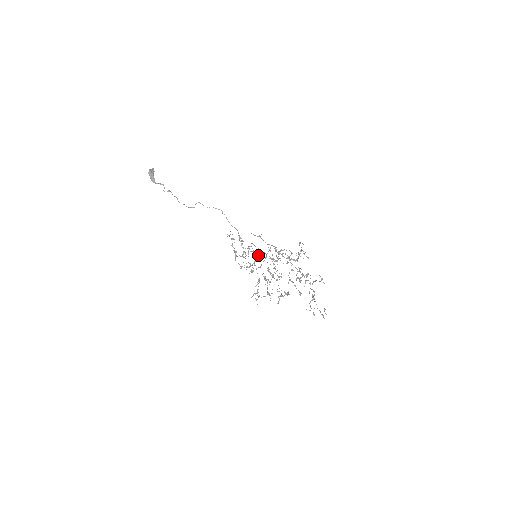
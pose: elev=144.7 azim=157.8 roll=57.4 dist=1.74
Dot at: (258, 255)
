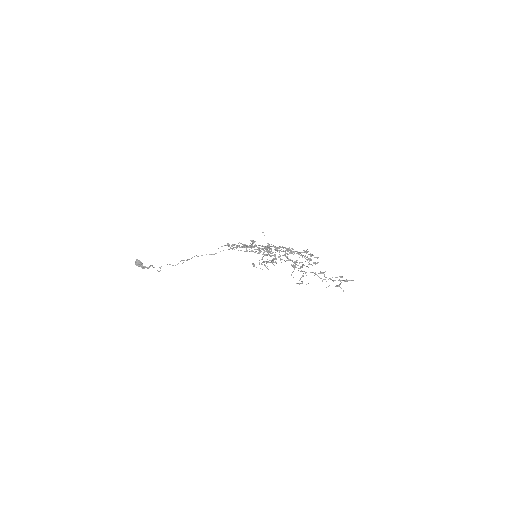
Dot at: (258, 245)
